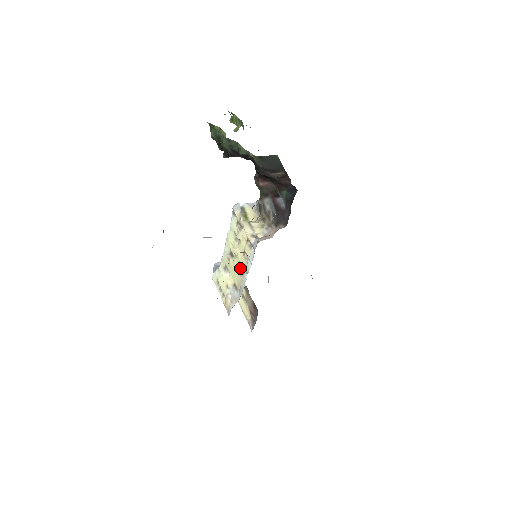
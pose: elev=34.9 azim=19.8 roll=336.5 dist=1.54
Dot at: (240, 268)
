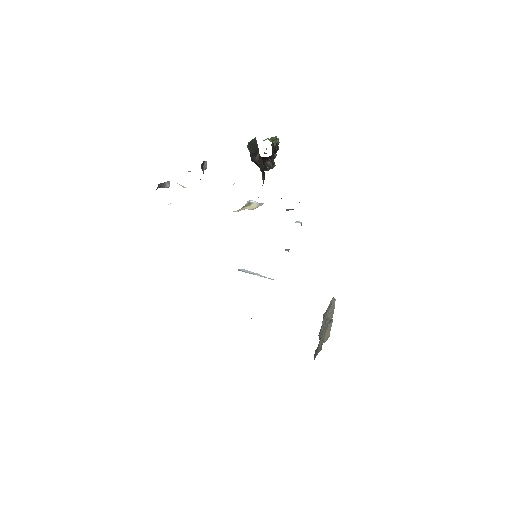
Dot at: occluded
